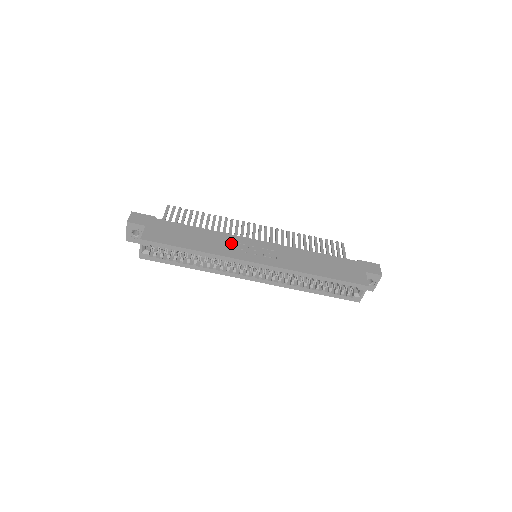
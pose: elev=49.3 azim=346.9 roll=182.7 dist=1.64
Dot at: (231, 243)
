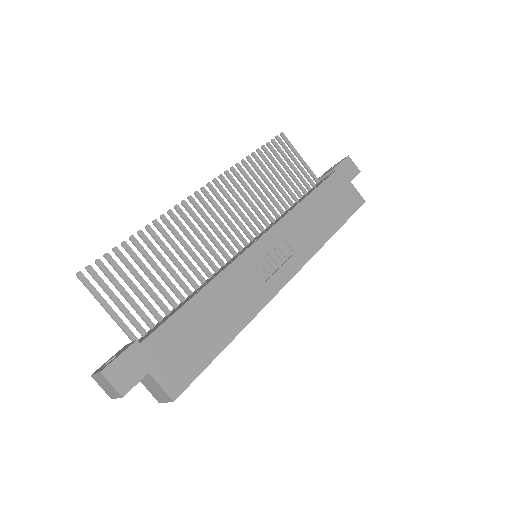
Dot at: (245, 280)
